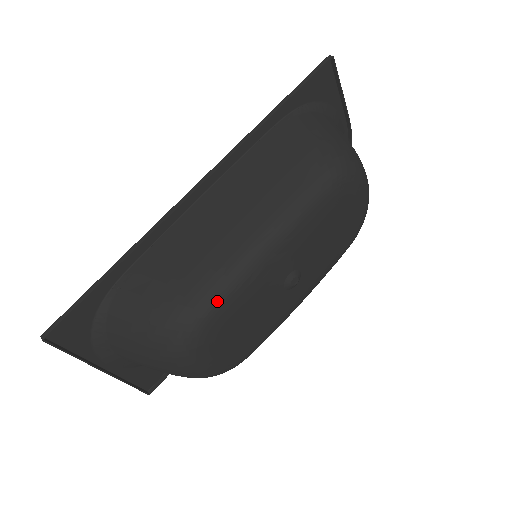
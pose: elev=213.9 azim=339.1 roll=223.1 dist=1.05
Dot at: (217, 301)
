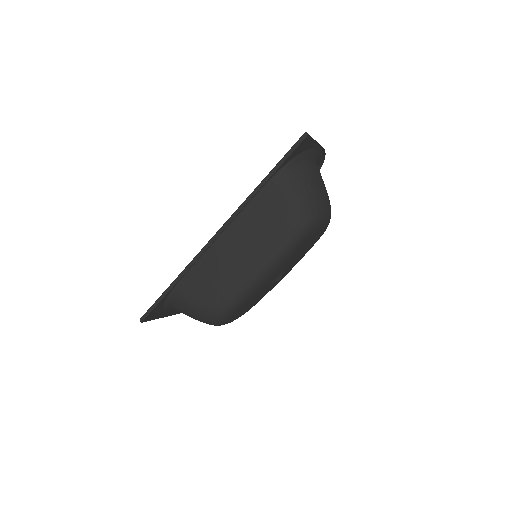
Dot at: (235, 305)
